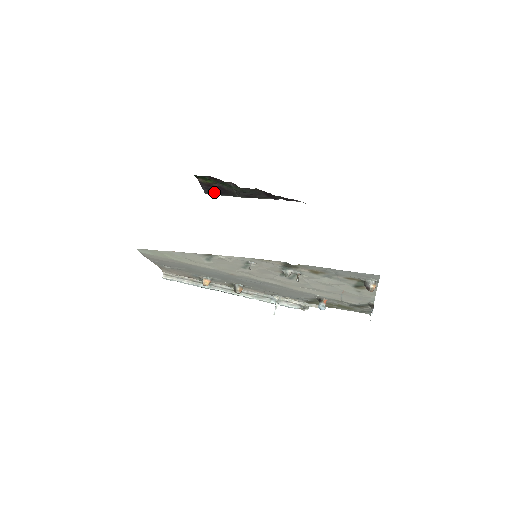
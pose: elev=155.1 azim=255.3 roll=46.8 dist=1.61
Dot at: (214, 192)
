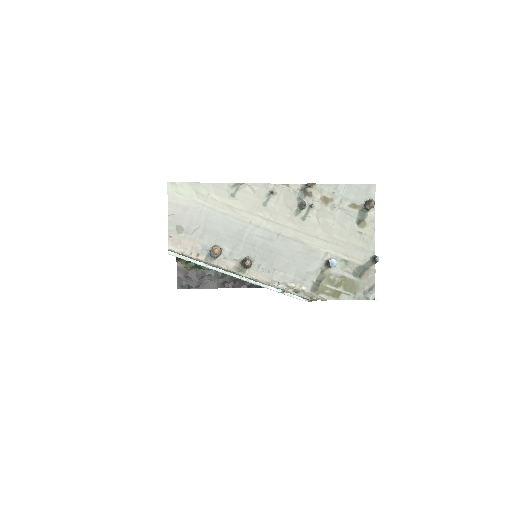
Dot at: (187, 284)
